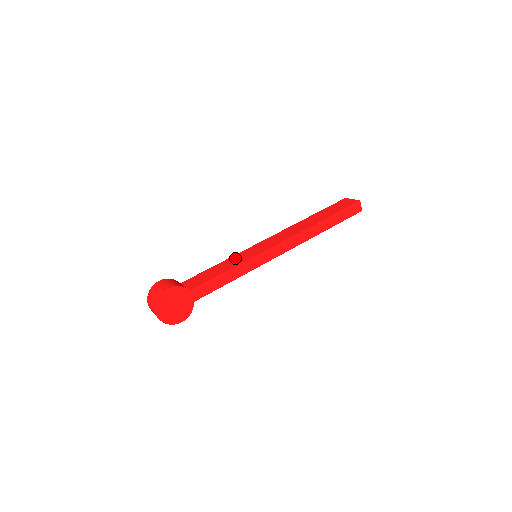
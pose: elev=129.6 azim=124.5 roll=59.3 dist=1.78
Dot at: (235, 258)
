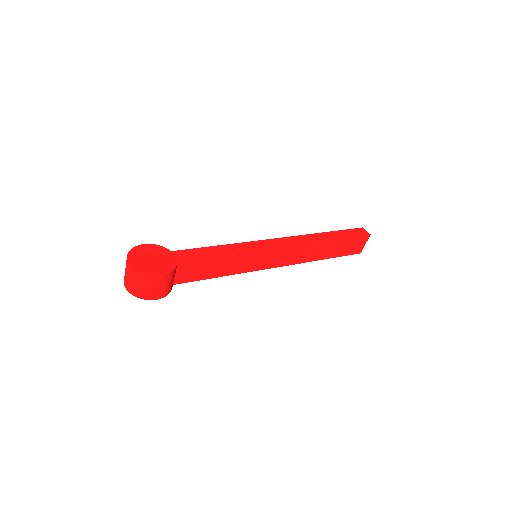
Dot at: occluded
